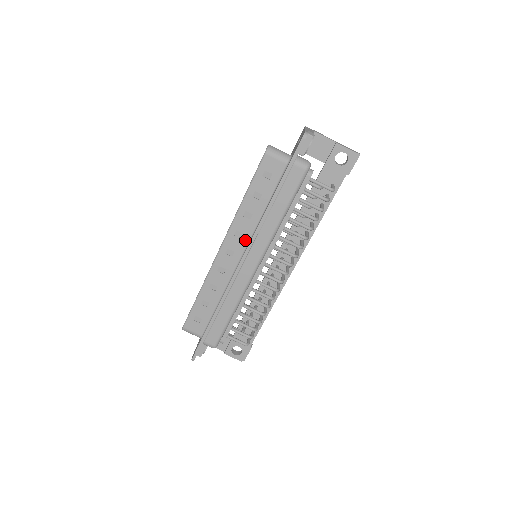
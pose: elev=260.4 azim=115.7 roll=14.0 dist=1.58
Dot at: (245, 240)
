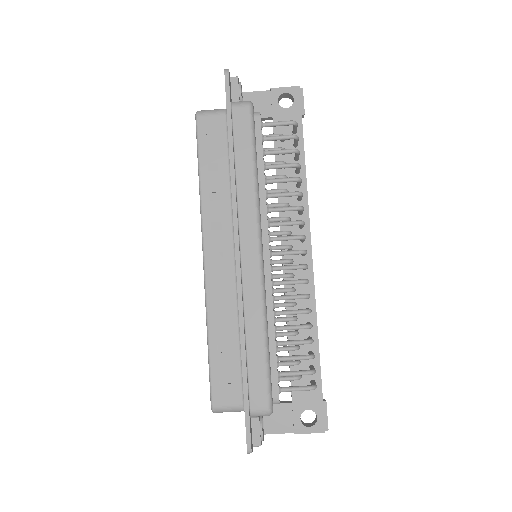
Dot at: (227, 229)
